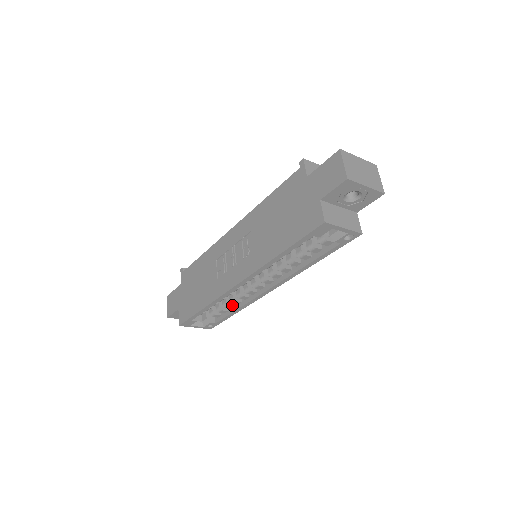
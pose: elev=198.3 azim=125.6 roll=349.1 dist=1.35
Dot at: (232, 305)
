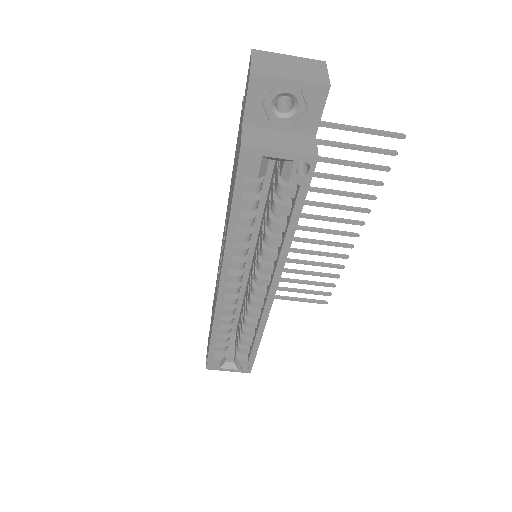
Dot at: (251, 331)
